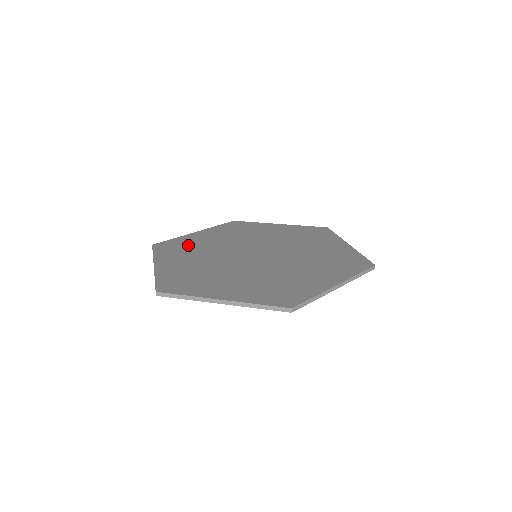
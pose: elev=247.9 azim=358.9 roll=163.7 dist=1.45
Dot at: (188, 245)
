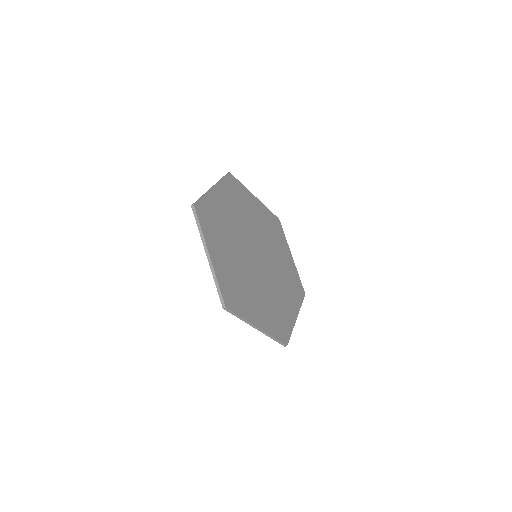
Dot at: (218, 218)
